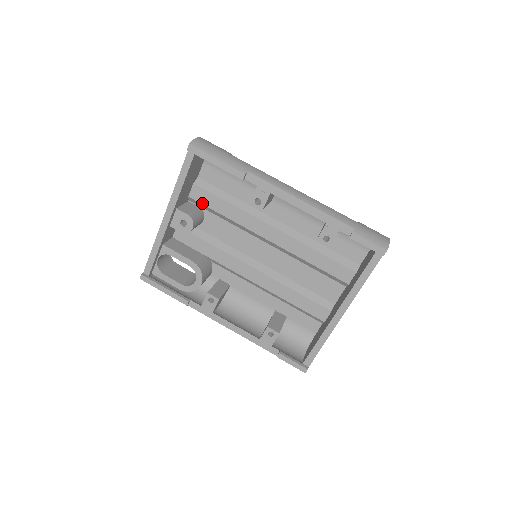
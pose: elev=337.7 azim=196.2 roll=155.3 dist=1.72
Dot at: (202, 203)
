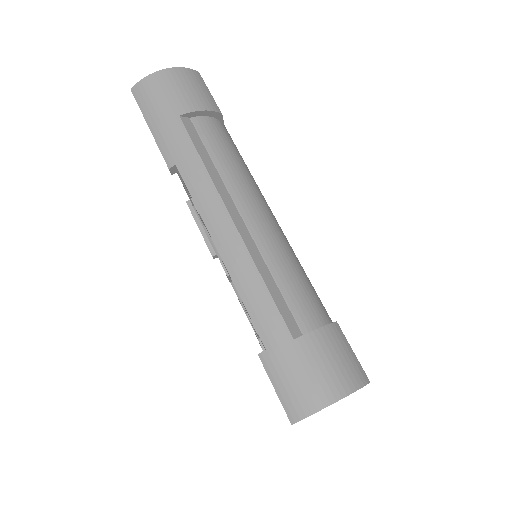
Dot at: occluded
